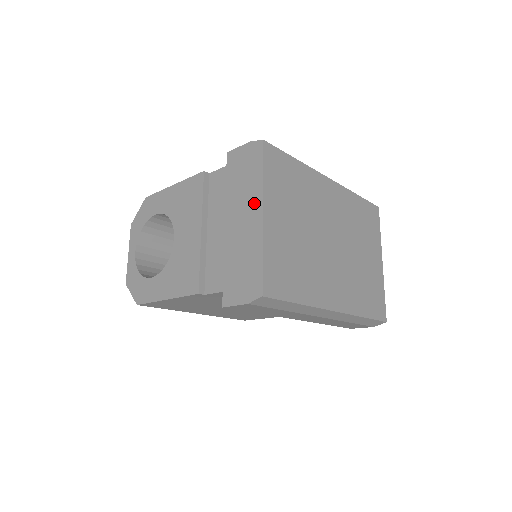
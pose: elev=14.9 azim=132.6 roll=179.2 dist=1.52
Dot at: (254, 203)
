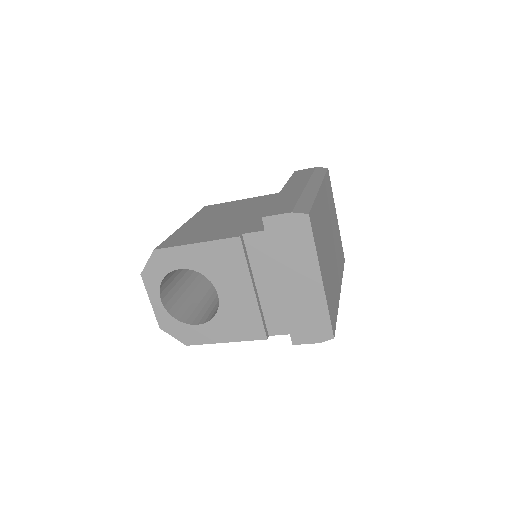
Dot at: (310, 270)
